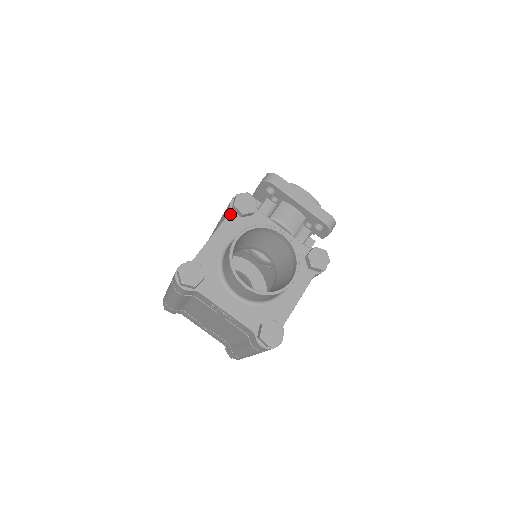
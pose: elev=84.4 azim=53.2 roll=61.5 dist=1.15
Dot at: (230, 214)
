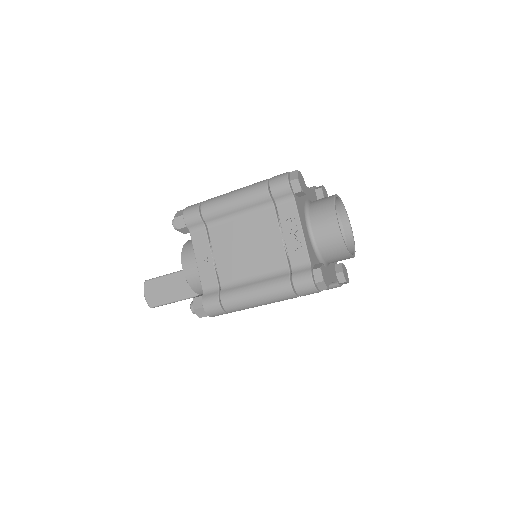
Dot at: (313, 190)
